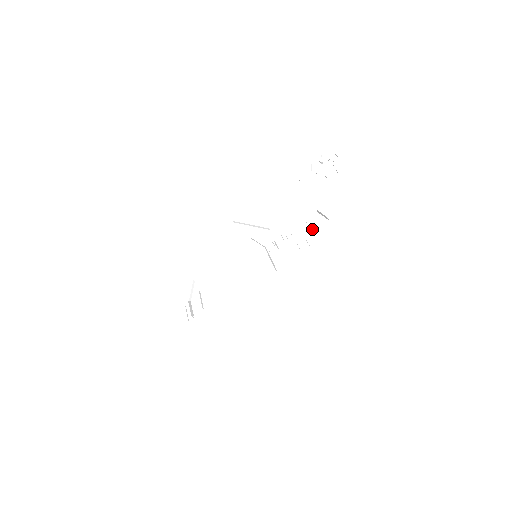
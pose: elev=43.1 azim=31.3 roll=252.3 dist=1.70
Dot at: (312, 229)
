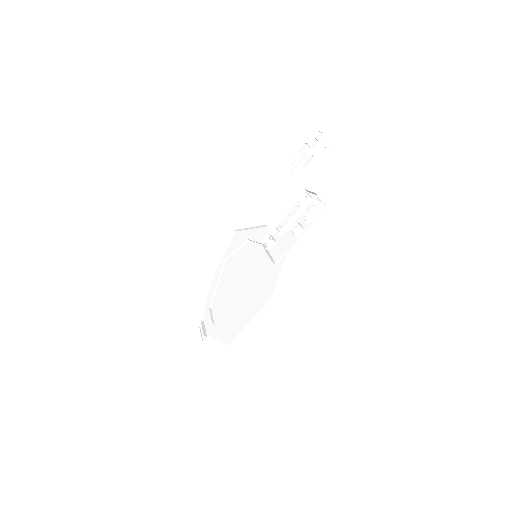
Dot at: (304, 210)
